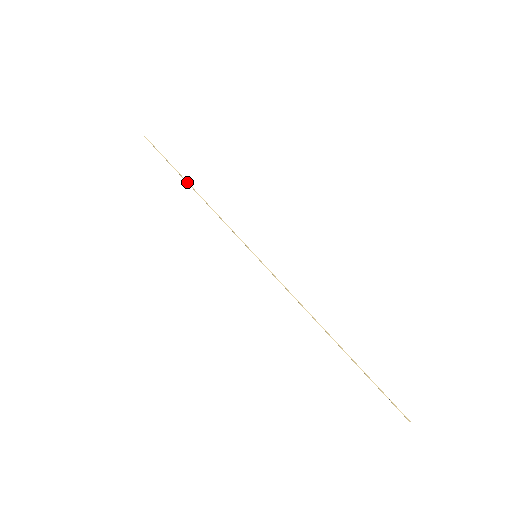
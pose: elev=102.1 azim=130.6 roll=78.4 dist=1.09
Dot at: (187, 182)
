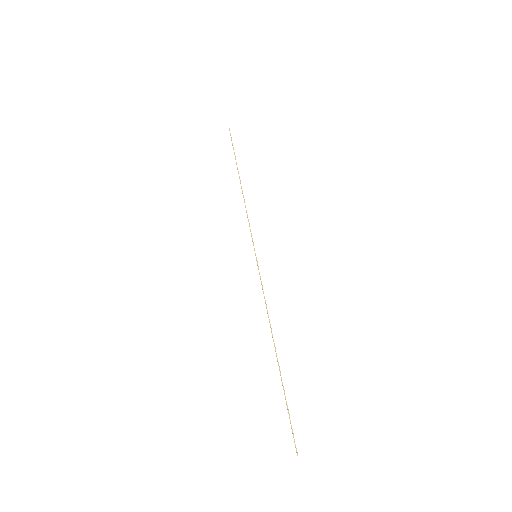
Dot at: occluded
